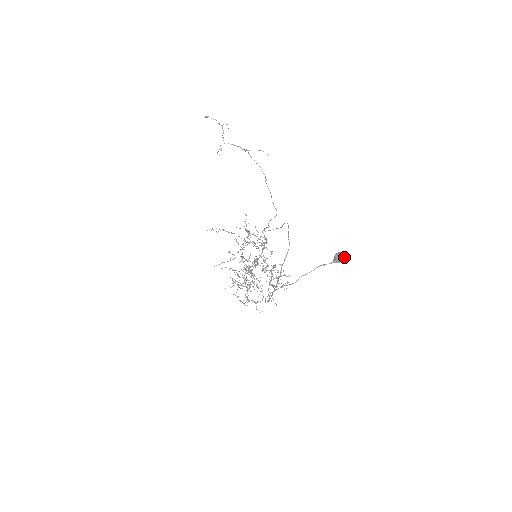
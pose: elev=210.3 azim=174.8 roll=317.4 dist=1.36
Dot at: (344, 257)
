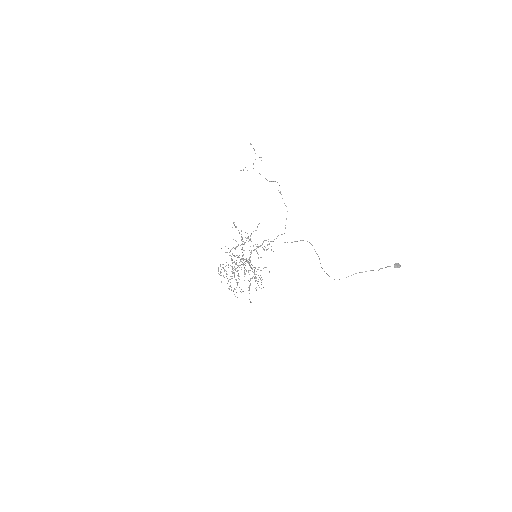
Dot at: (400, 266)
